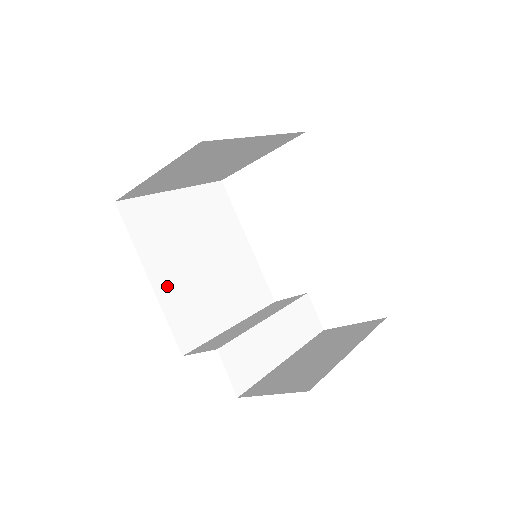
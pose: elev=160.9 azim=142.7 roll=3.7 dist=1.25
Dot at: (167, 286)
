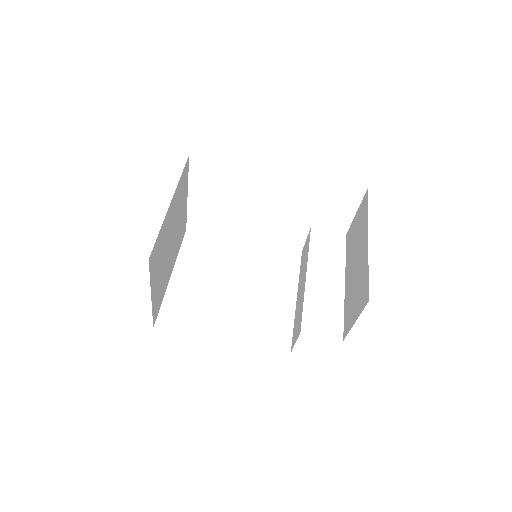
Dot at: (235, 330)
